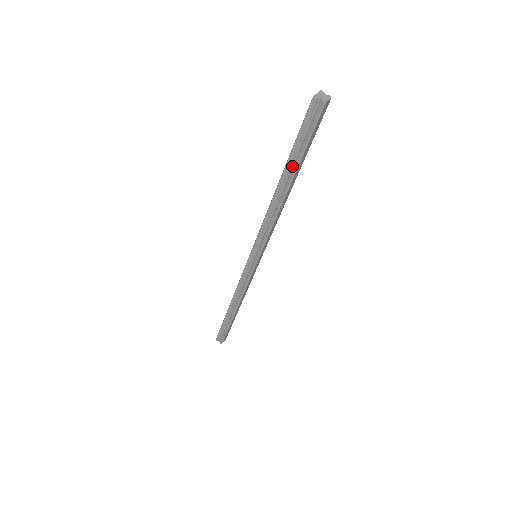
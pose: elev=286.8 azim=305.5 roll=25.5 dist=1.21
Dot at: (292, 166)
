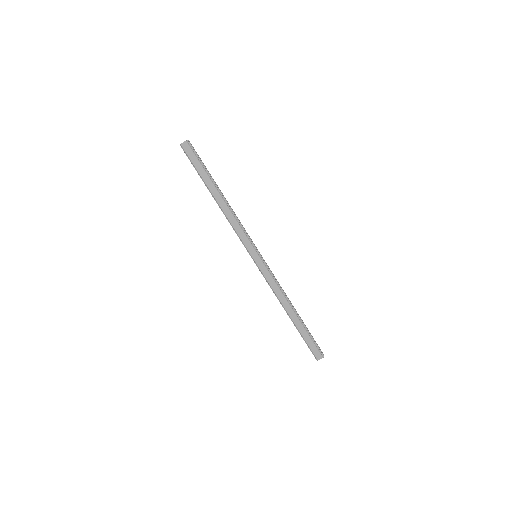
Dot at: (206, 183)
